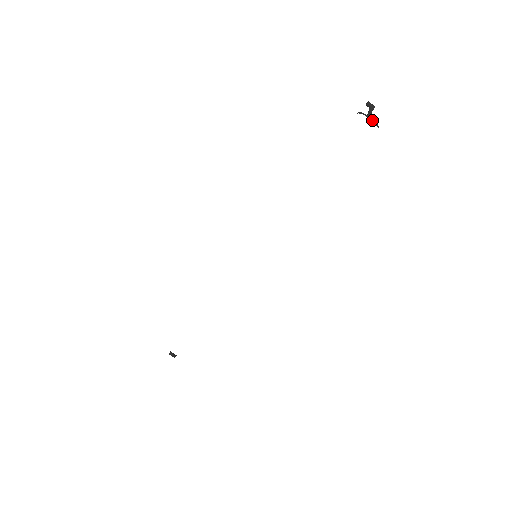
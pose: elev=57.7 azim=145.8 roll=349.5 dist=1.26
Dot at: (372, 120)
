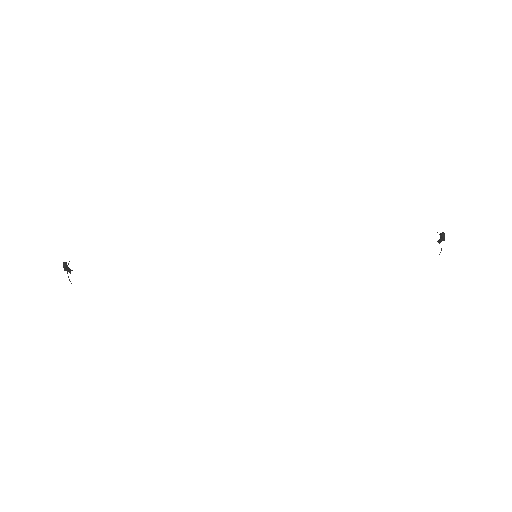
Dot at: occluded
